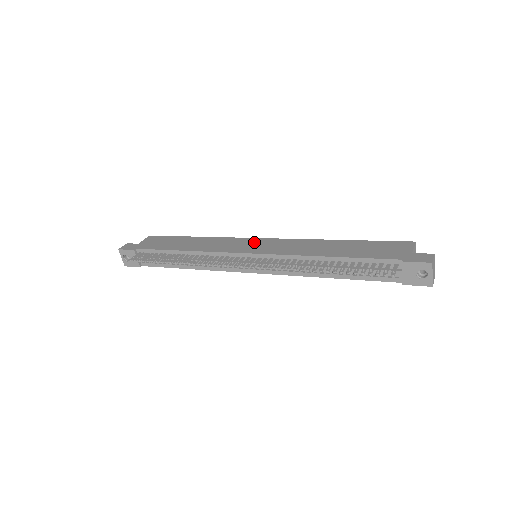
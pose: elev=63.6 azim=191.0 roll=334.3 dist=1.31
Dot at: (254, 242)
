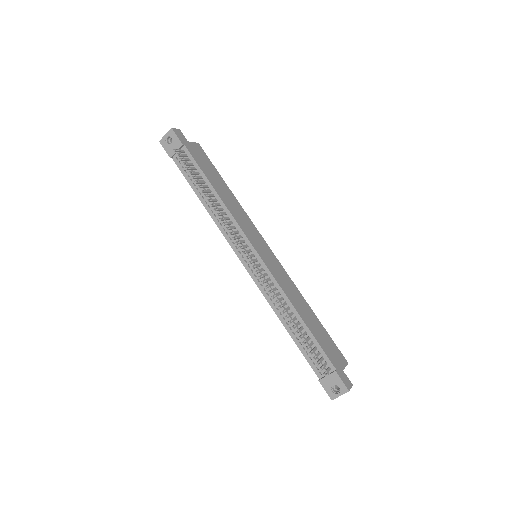
Dot at: (264, 246)
